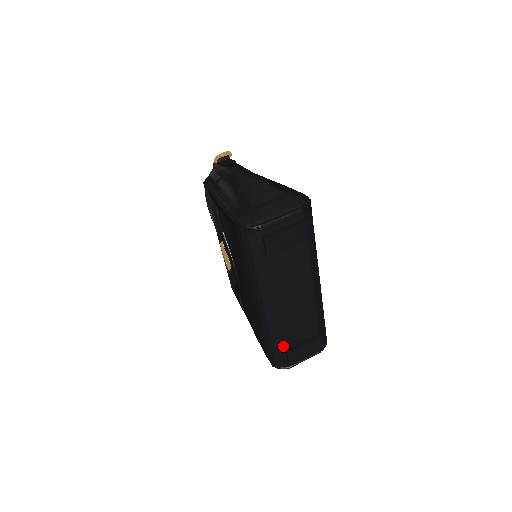
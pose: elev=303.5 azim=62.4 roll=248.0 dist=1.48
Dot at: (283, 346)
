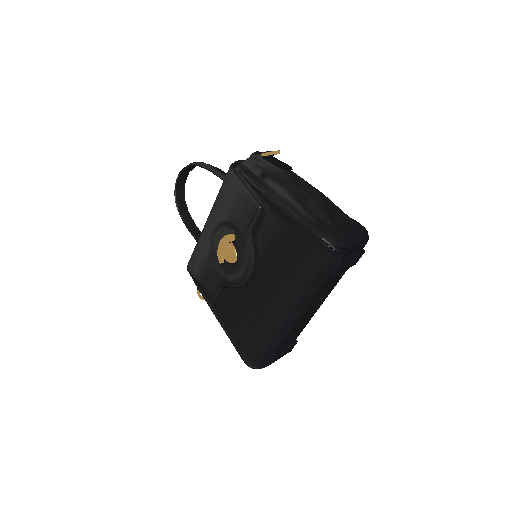
Dot at: (275, 350)
